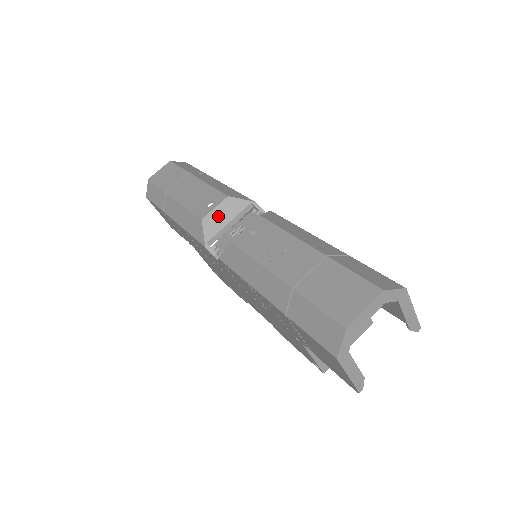
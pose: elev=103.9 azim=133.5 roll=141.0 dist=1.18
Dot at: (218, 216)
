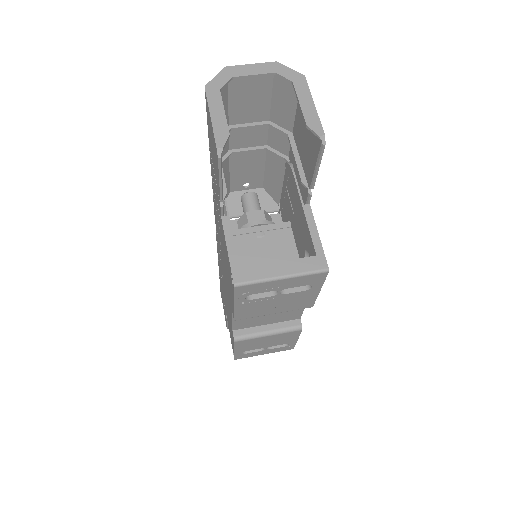
Dot at: occluded
